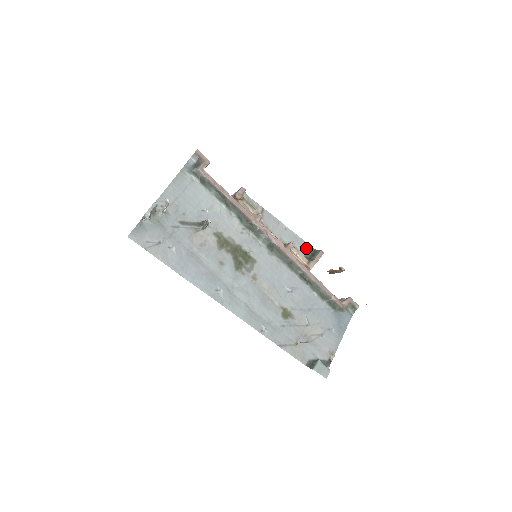
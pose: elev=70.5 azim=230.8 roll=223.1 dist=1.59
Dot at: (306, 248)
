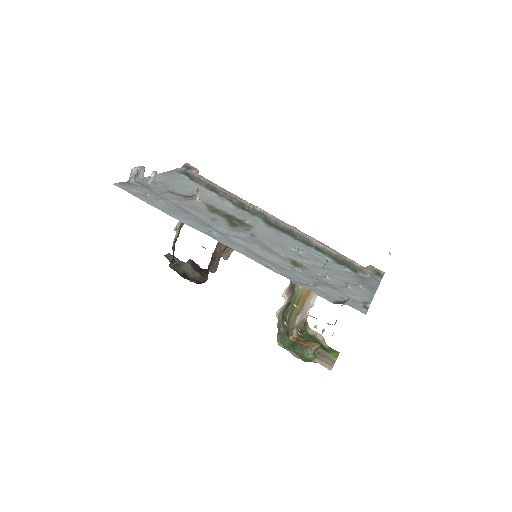
Dot at: occluded
